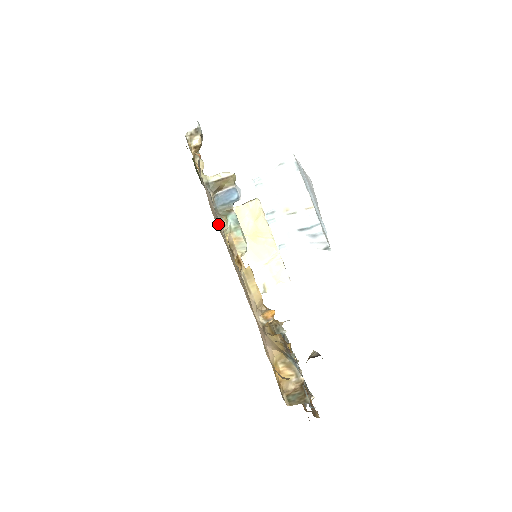
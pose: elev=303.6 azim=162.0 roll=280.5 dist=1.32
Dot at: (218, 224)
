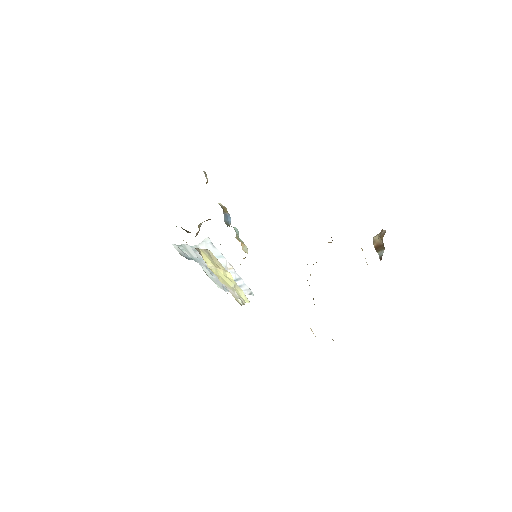
Dot at: occluded
